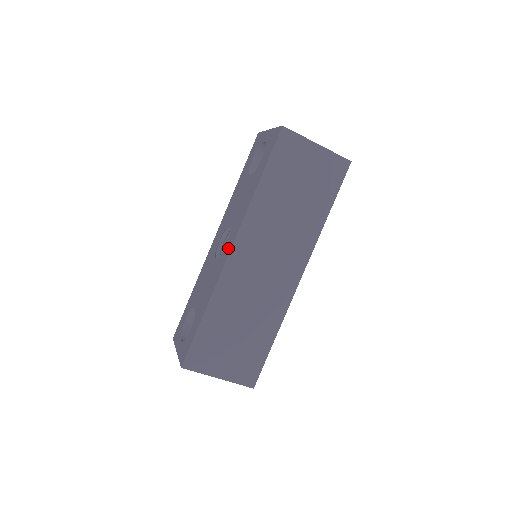
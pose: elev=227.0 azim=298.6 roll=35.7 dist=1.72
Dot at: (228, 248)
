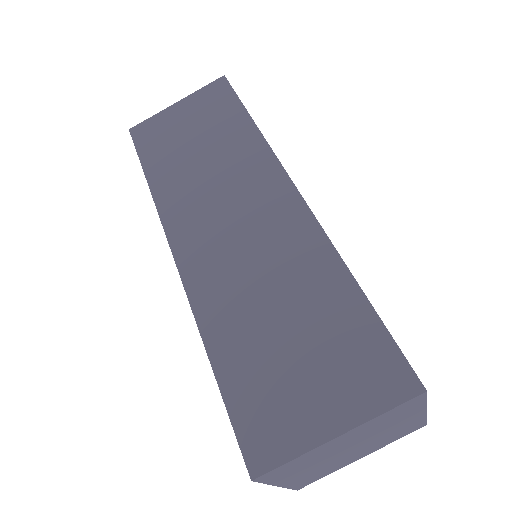
Dot at: occluded
